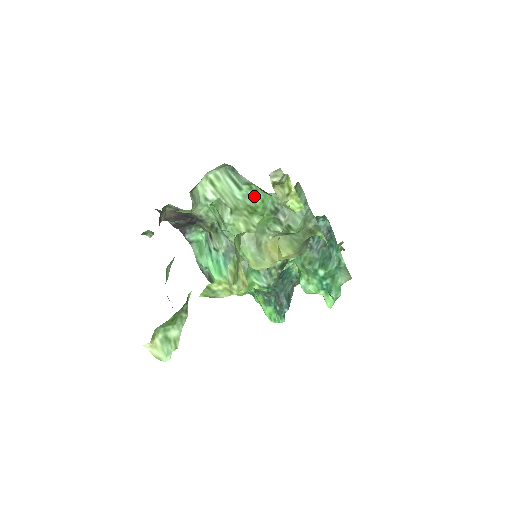
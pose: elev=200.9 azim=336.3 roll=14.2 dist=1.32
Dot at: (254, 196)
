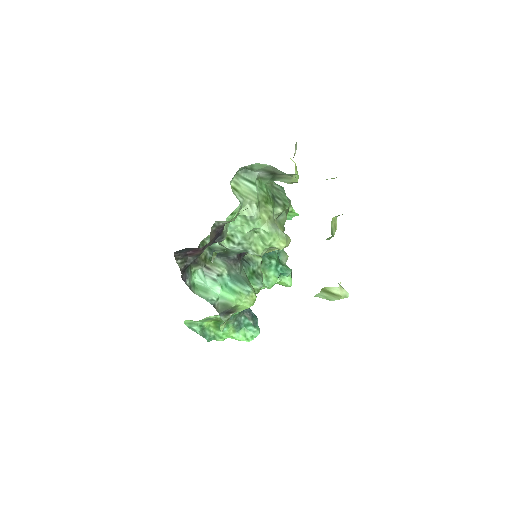
Dot at: (262, 188)
